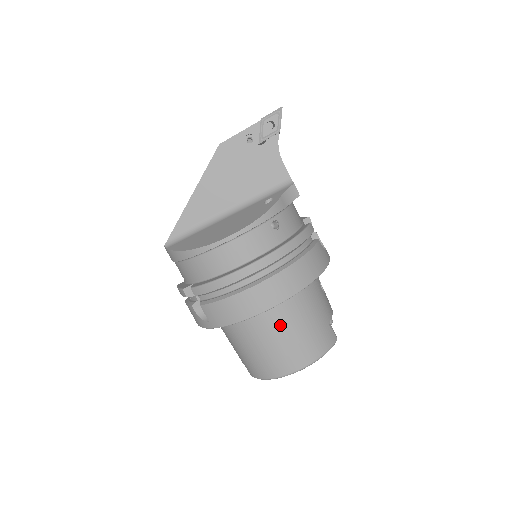
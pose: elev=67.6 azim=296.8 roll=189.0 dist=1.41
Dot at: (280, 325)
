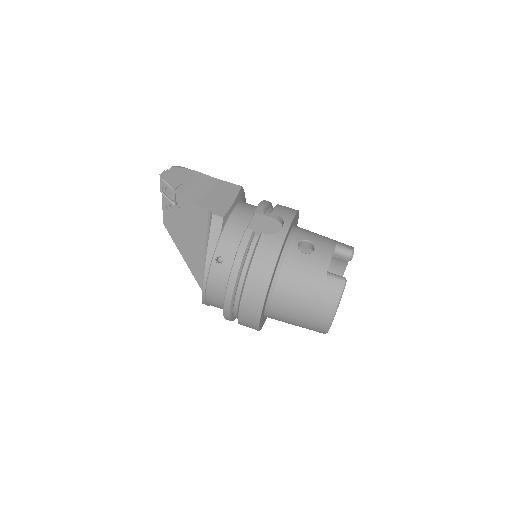
Dot at: (287, 309)
